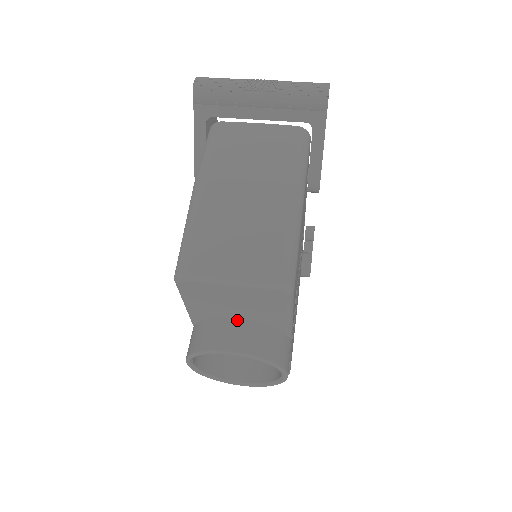
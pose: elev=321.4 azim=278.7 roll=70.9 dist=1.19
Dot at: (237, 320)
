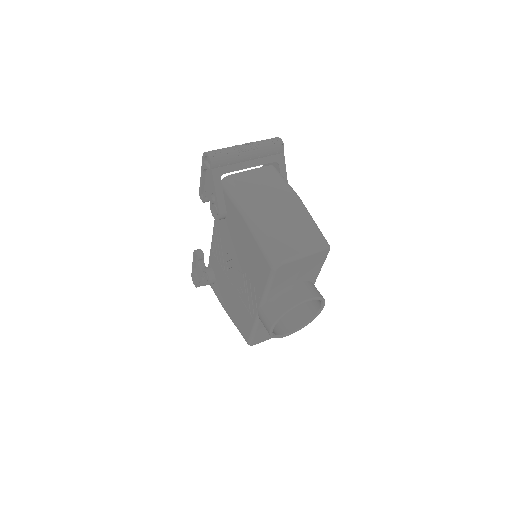
Dot at: (295, 284)
